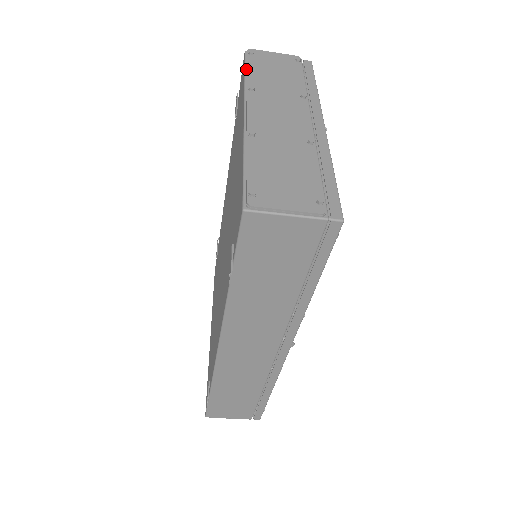
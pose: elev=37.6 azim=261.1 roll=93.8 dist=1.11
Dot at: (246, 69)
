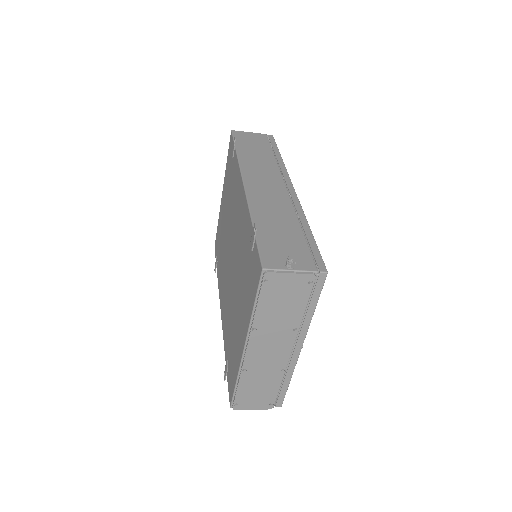
Dot at: (257, 299)
